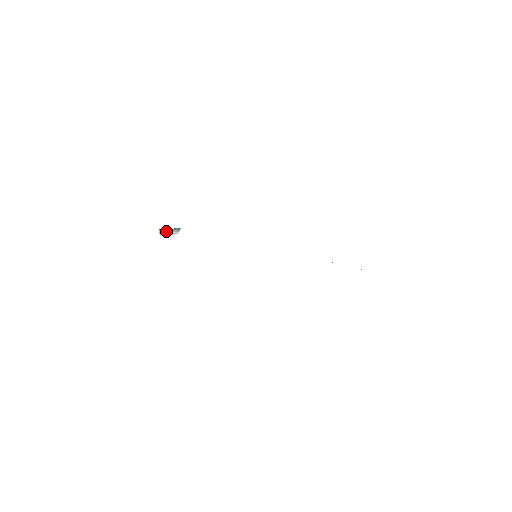
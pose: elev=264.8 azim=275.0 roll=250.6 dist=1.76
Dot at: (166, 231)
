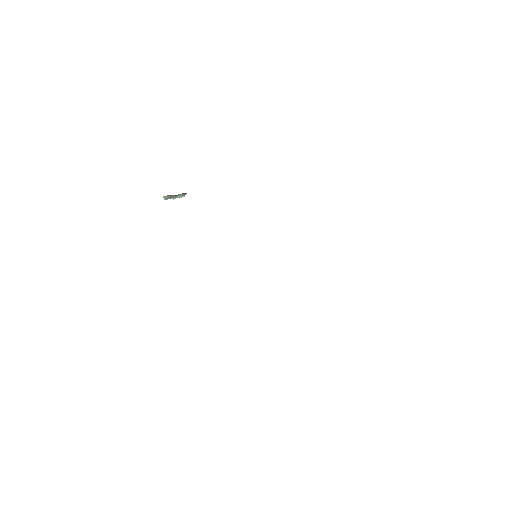
Dot at: (171, 196)
